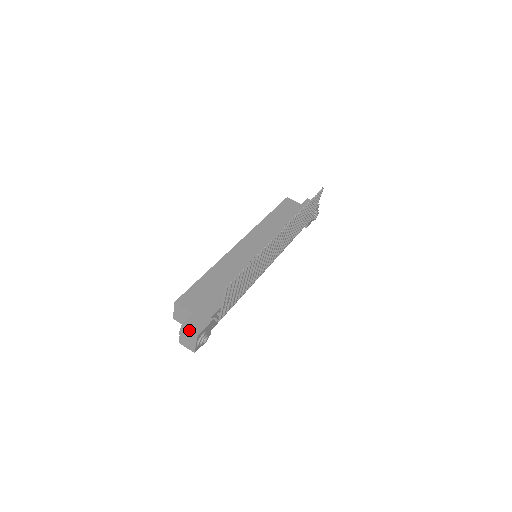
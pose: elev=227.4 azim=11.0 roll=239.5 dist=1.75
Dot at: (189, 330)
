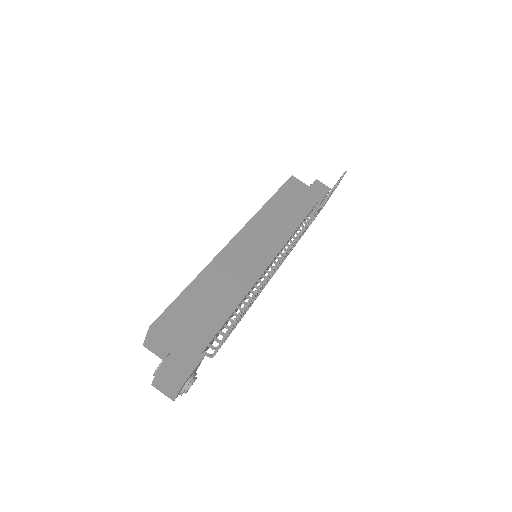
Dot at: (171, 374)
